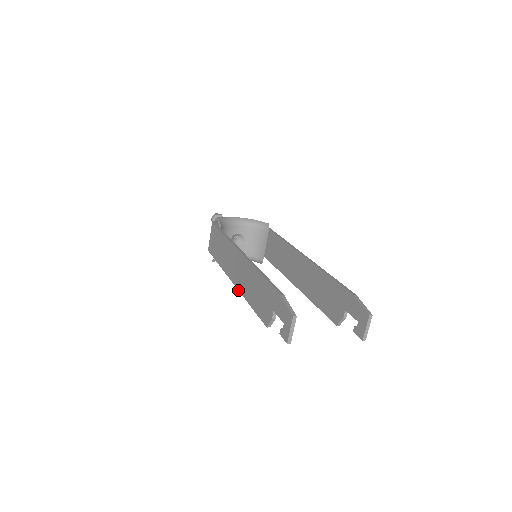
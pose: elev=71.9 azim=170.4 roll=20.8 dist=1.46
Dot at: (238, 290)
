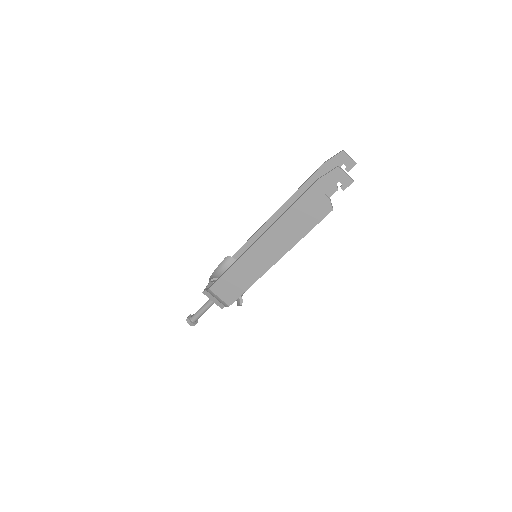
Dot at: occluded
